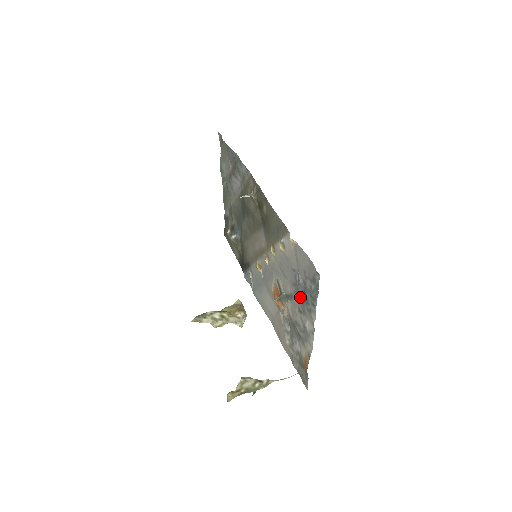
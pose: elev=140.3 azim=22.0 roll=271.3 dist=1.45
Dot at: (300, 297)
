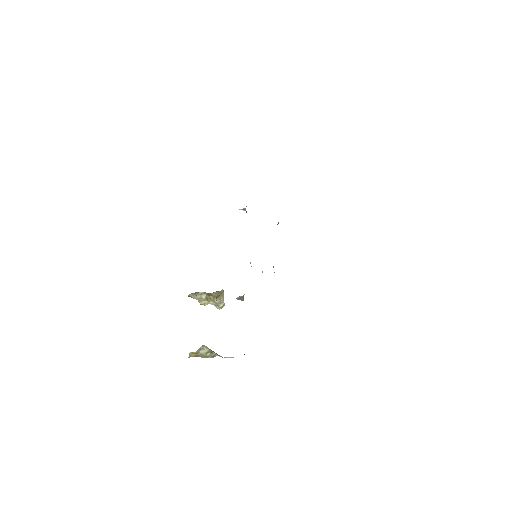
Dot at: occluded
